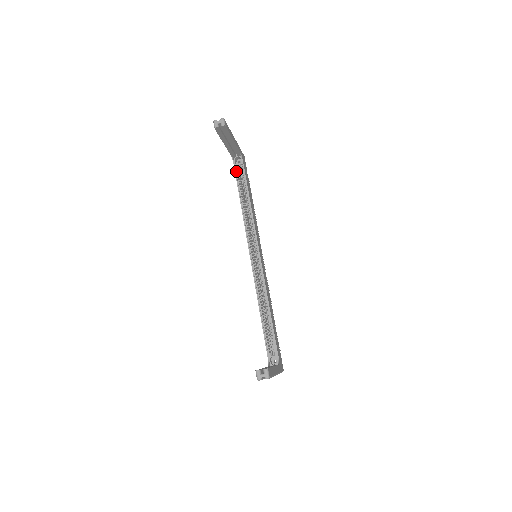
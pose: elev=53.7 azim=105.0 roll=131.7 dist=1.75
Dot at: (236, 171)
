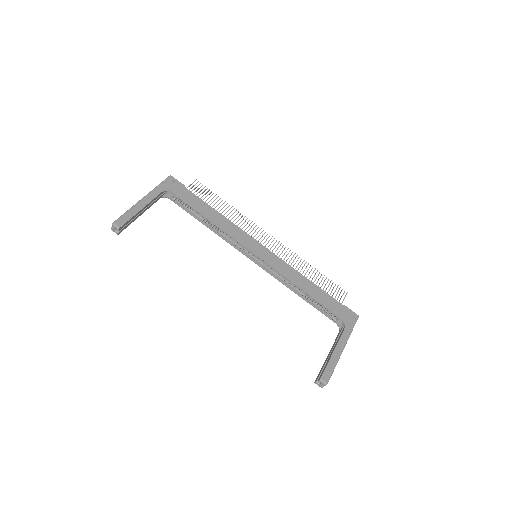
Dot at: (177, 203)
